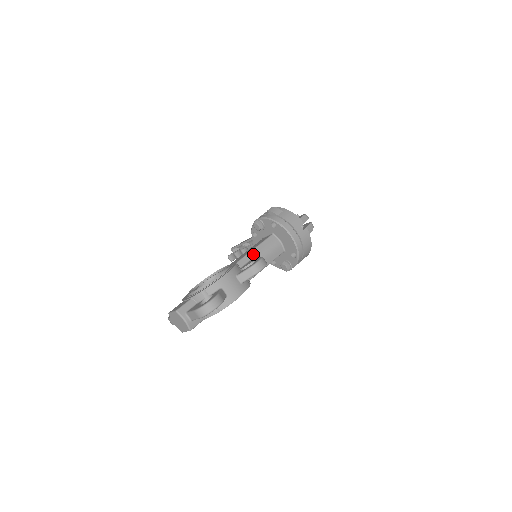
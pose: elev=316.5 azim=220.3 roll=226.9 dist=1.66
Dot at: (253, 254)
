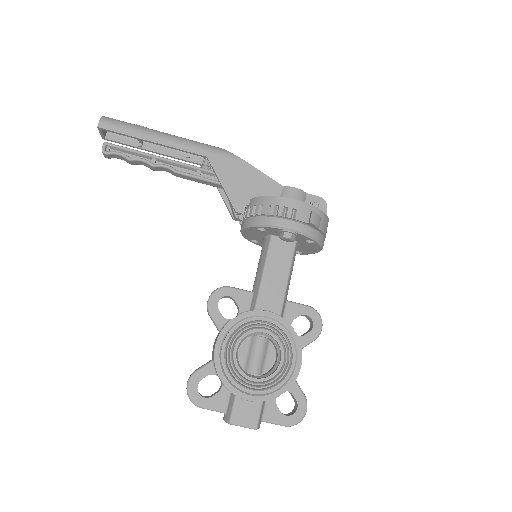
Dot at: (288, 289)
